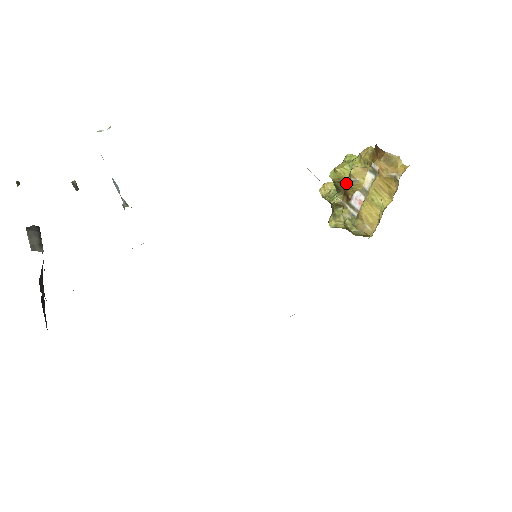
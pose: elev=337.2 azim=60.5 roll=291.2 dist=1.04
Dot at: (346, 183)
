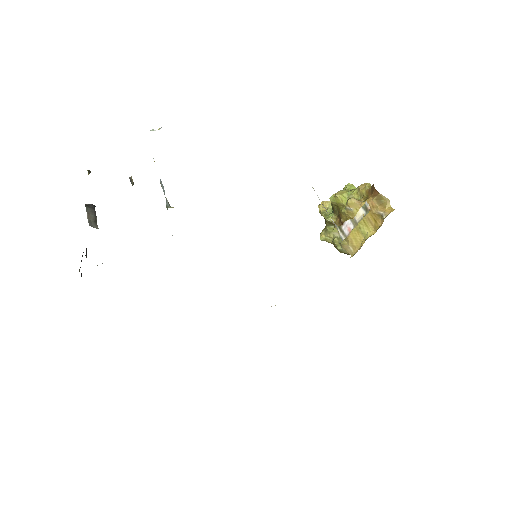
Dot at: (342, 208)
